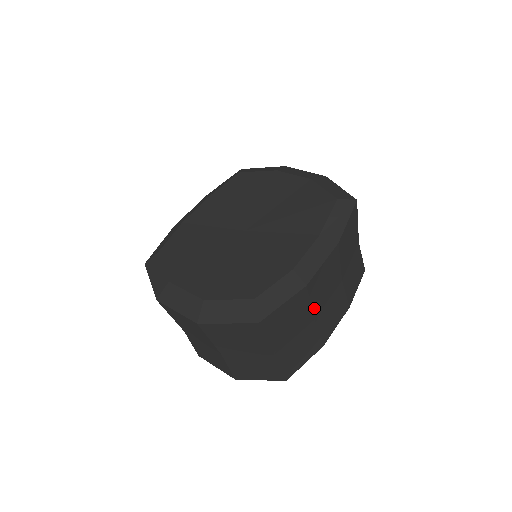
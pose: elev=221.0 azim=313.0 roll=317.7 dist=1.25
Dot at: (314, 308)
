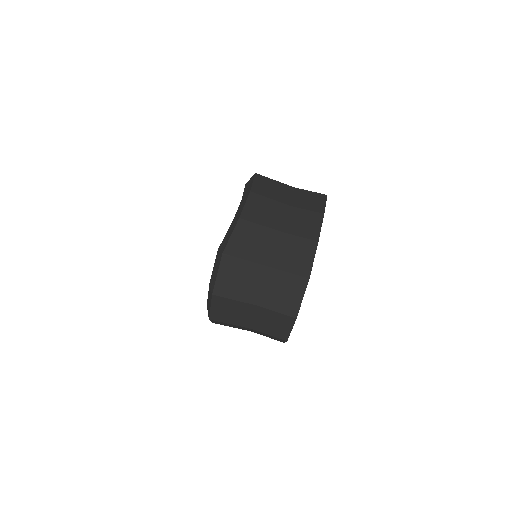
Dot at: (271, 227)
